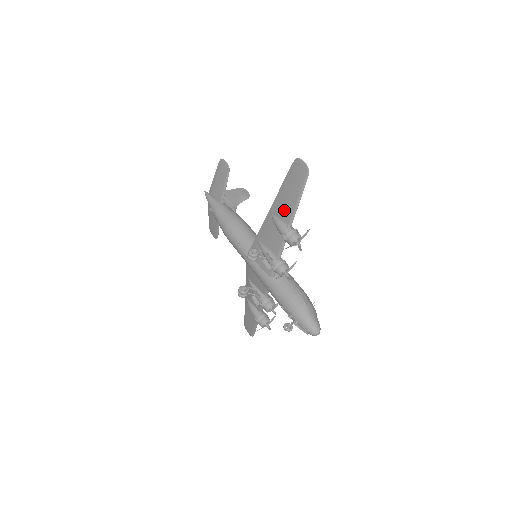
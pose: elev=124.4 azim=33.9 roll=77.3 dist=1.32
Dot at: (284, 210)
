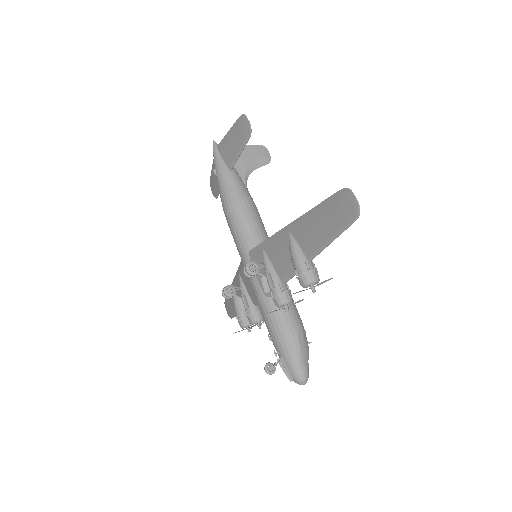
Dot at: (307, 239)
